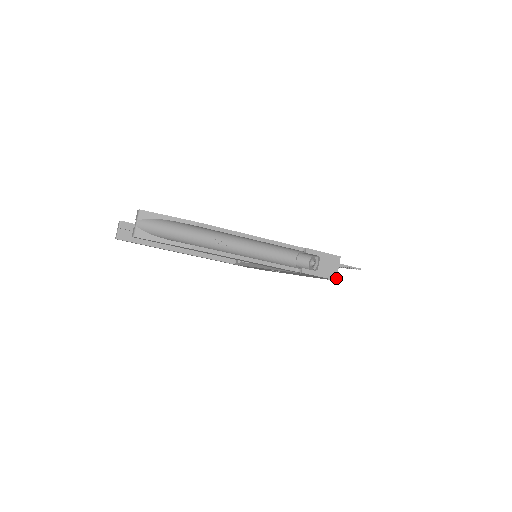
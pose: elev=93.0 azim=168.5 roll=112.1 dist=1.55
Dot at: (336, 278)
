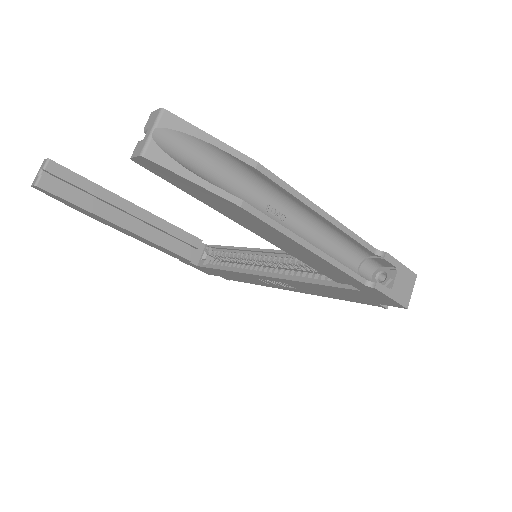
Dot at: (408, 305)
